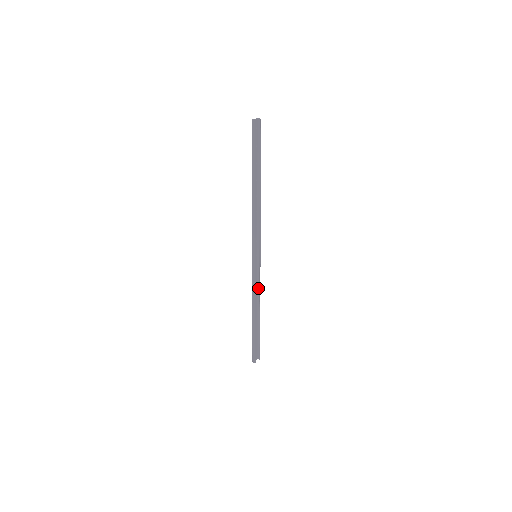
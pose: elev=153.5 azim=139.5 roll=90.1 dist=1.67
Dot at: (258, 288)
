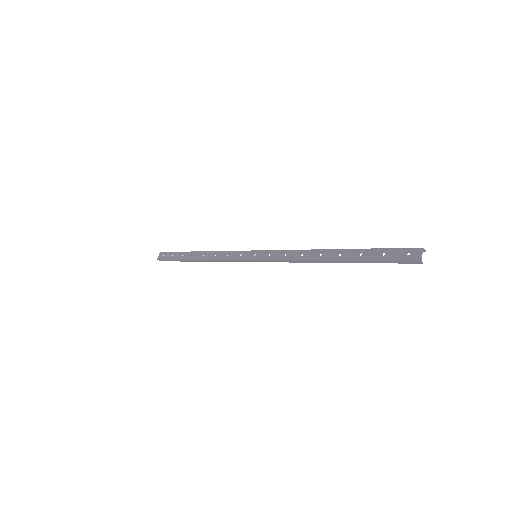
Dot at: (224, 253)
